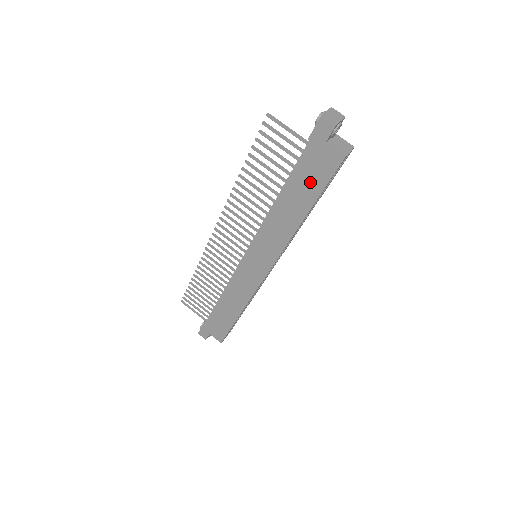
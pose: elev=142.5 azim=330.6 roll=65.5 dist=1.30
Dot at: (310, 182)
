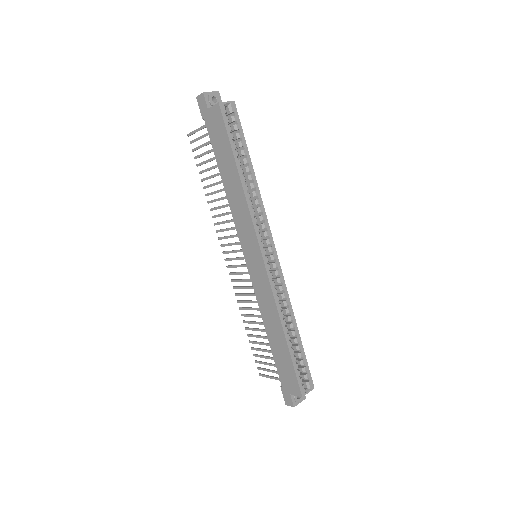
Dot at: (222, 145)
